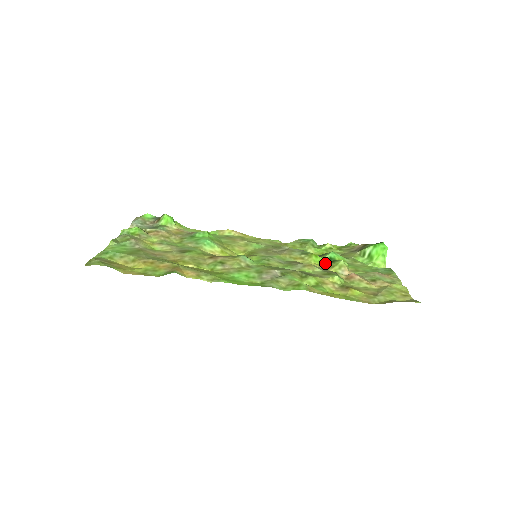
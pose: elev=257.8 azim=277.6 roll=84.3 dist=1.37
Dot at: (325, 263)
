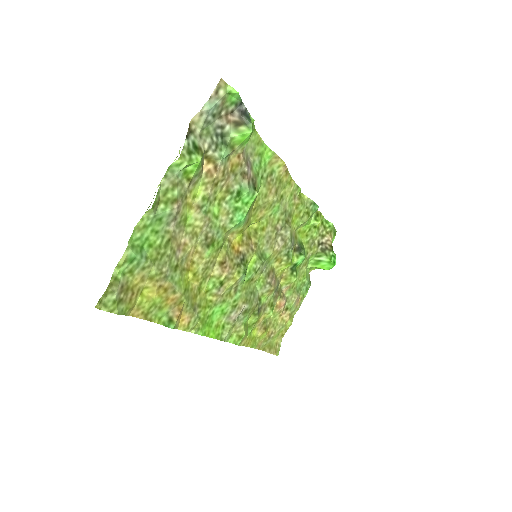
Dot at: (288, 268)
